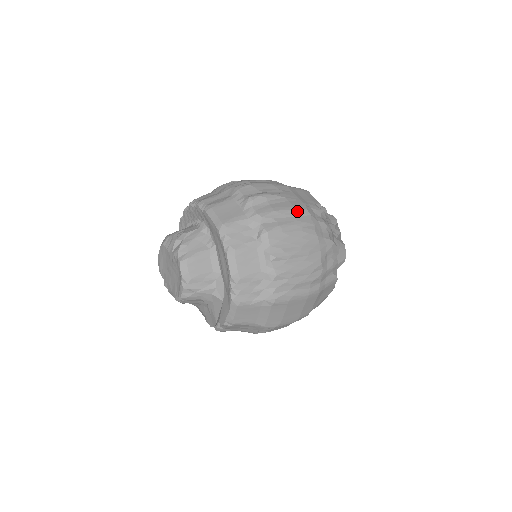
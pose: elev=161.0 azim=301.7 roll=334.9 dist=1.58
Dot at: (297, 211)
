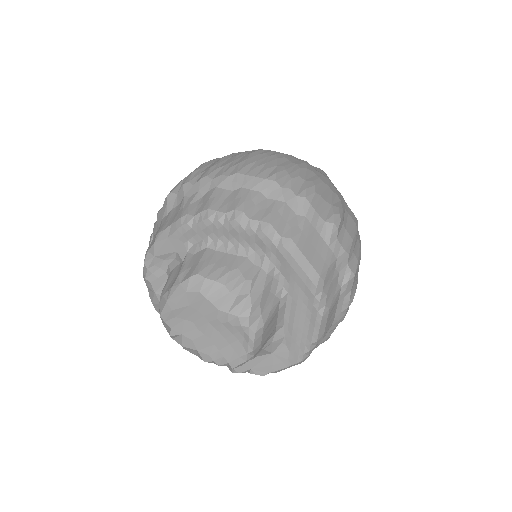
Dot at: occluded
